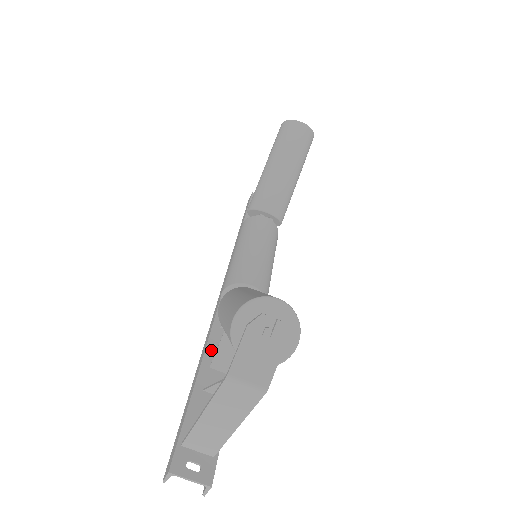
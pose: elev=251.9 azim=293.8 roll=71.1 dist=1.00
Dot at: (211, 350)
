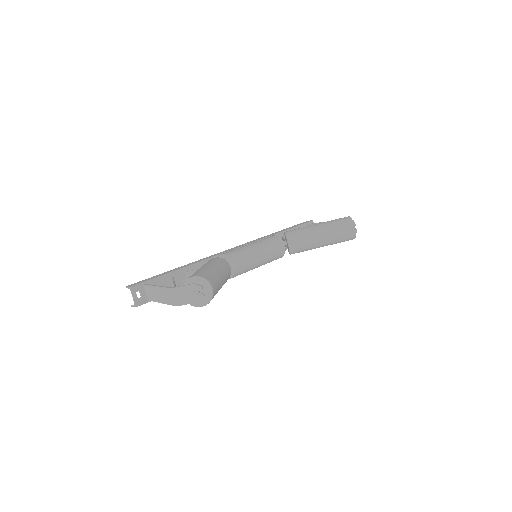
Dot at: (194, 267)
